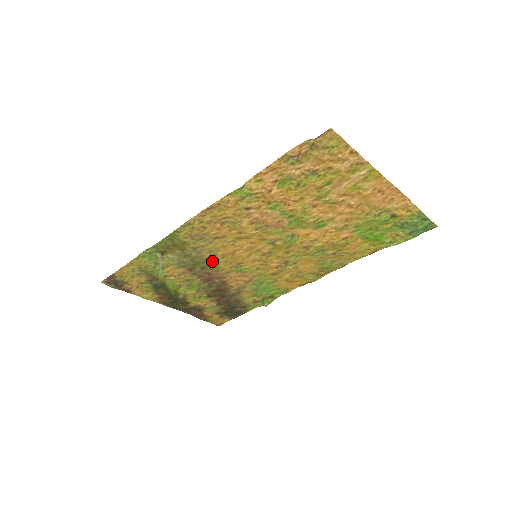
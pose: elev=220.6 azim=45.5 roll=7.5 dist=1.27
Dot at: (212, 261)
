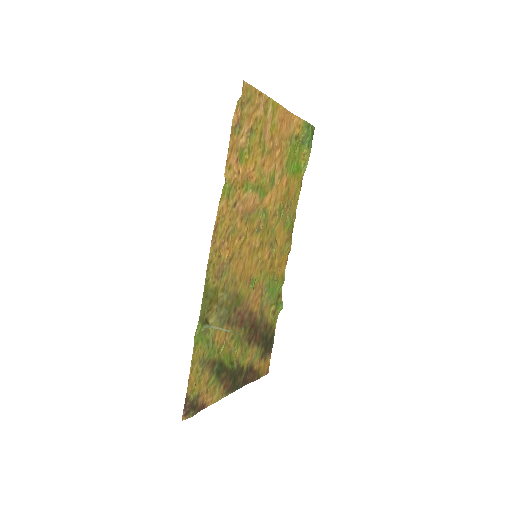
Dot at: (236, 294)
